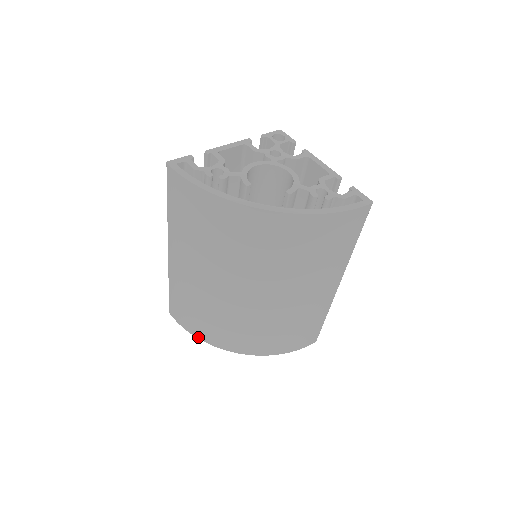
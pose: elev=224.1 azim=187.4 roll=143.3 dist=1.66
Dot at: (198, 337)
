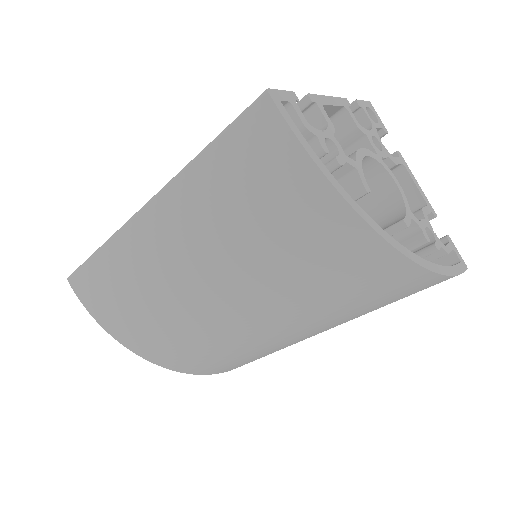
Dot at: (110, 332)
